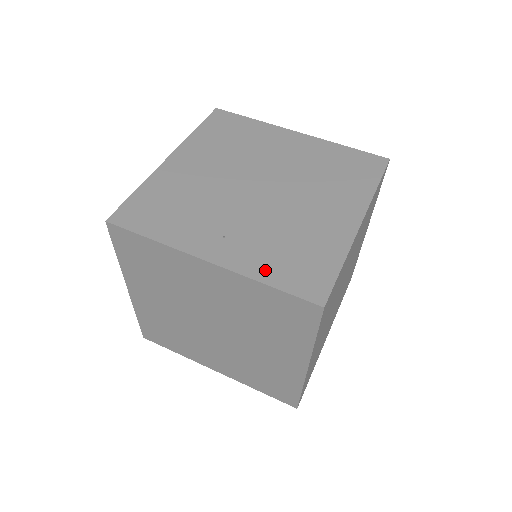
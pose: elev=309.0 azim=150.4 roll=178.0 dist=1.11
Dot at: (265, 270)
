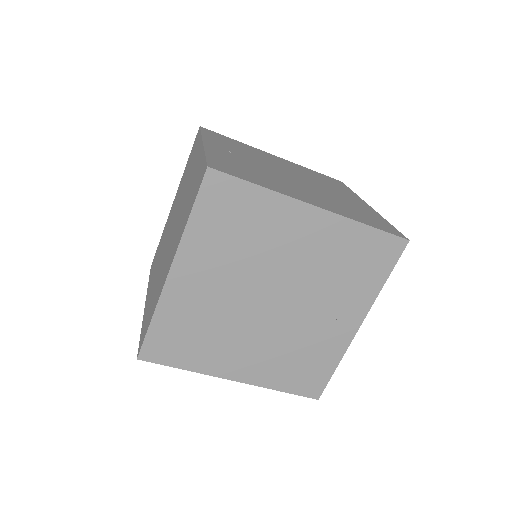
Dot at: (218, 157)
